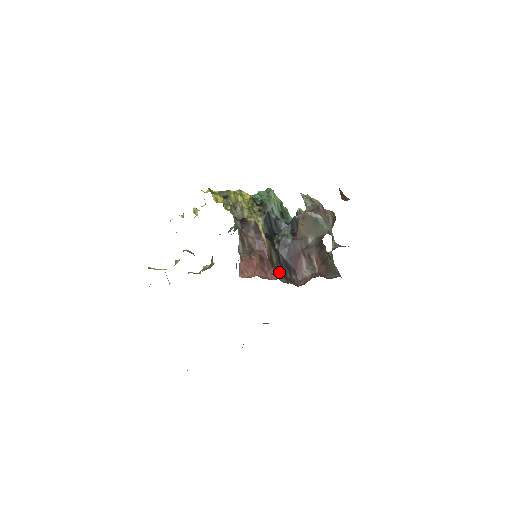
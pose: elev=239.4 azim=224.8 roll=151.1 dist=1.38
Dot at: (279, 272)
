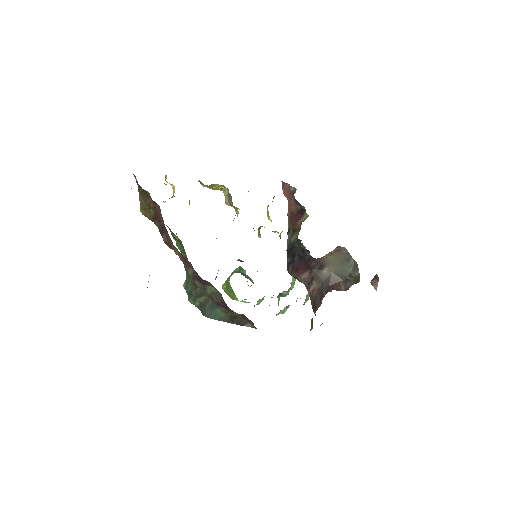
Dot at: (288, 245)
